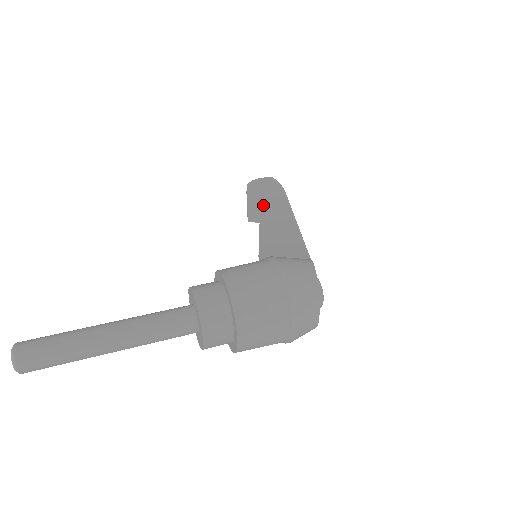
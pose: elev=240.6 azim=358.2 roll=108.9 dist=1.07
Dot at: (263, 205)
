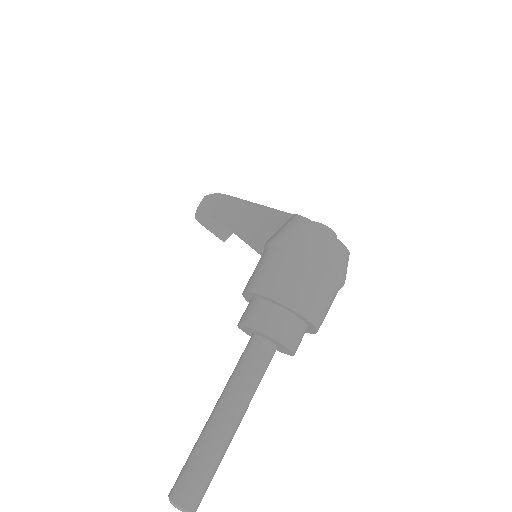
Dot at: (221, 219)
